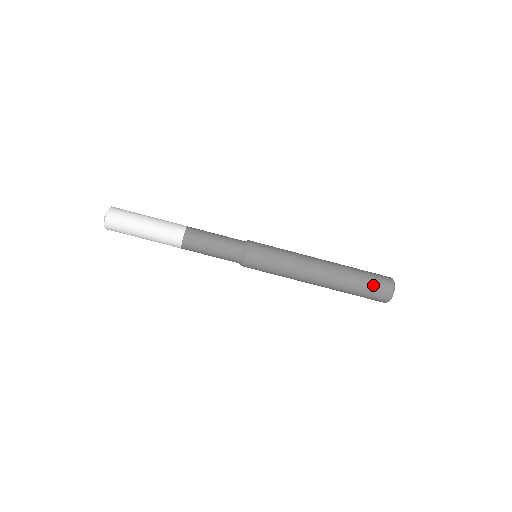
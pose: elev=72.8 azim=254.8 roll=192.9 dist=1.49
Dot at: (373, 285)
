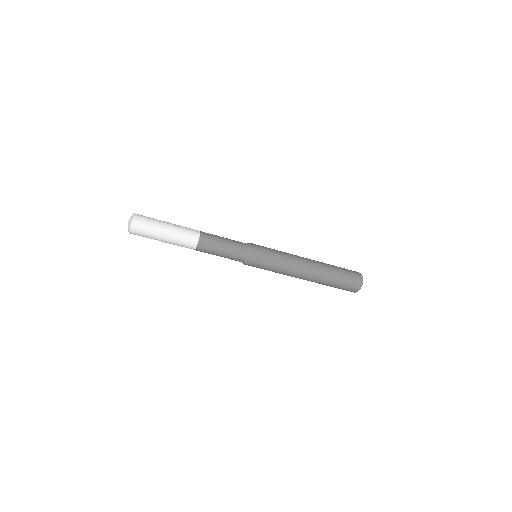
Dot at: (347, 282)
